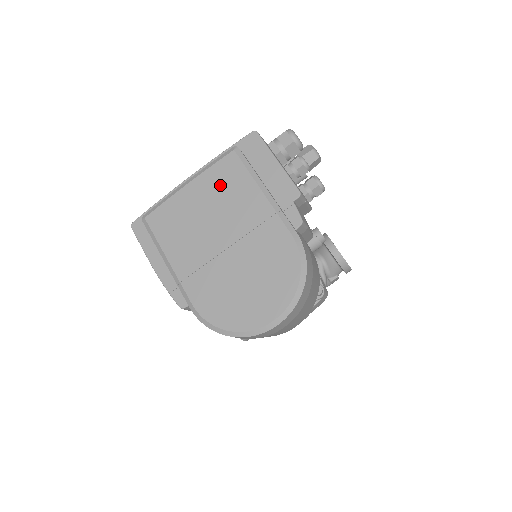
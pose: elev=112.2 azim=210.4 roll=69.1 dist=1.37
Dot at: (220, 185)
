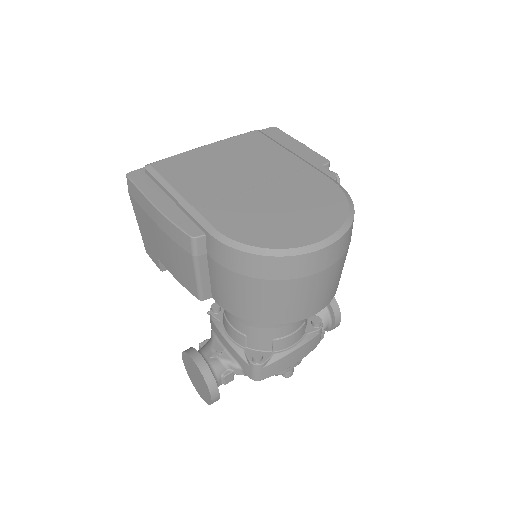
Dot at: (244, 147)
